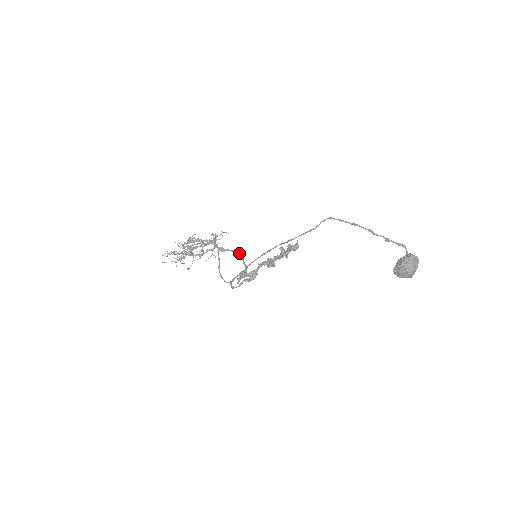
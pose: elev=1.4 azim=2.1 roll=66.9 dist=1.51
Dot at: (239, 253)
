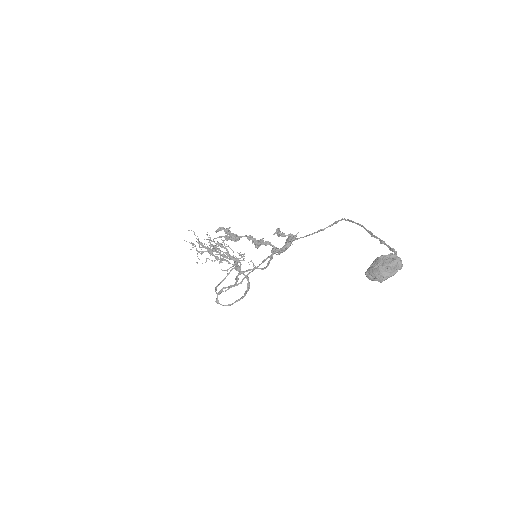
Dot at: (249, 283)
